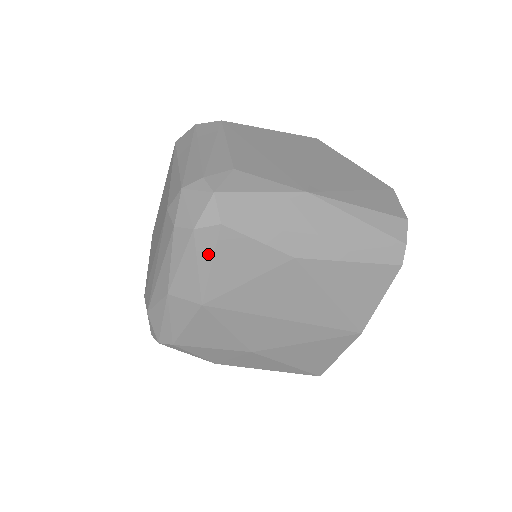
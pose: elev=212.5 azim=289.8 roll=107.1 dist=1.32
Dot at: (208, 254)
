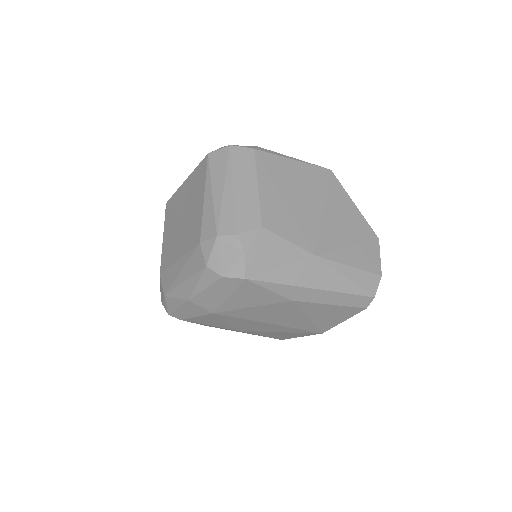
Dot at: (229, 291)
